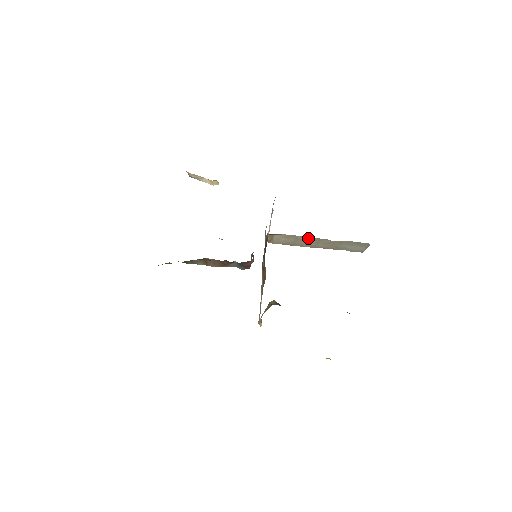
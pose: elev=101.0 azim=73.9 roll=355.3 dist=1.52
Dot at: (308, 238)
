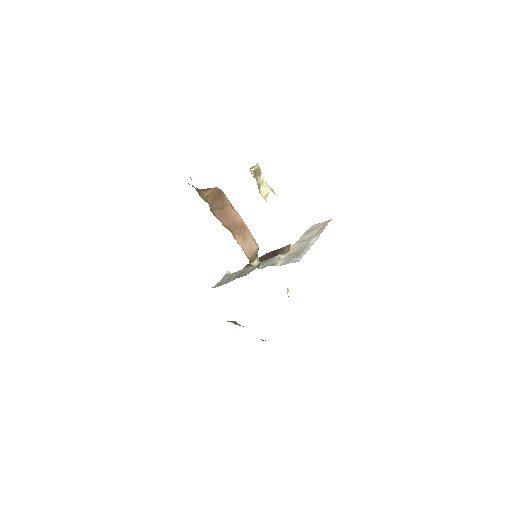
Dot at: occluded
